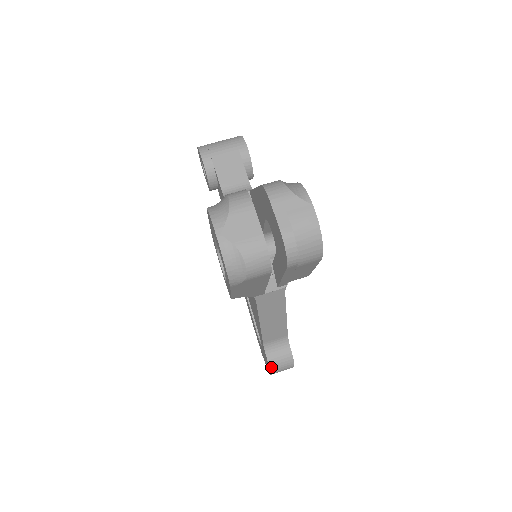
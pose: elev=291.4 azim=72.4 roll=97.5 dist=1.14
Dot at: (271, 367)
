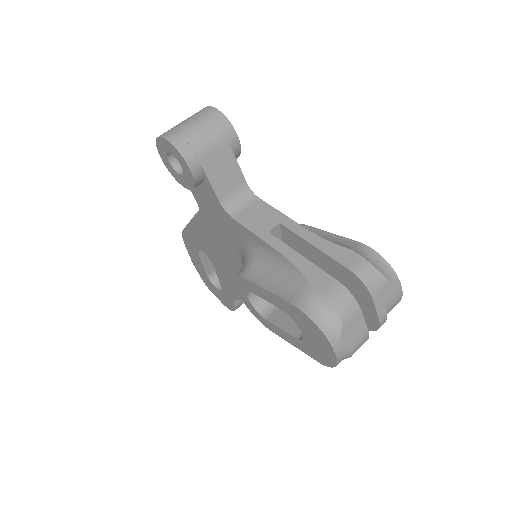
Dot at: occluded
